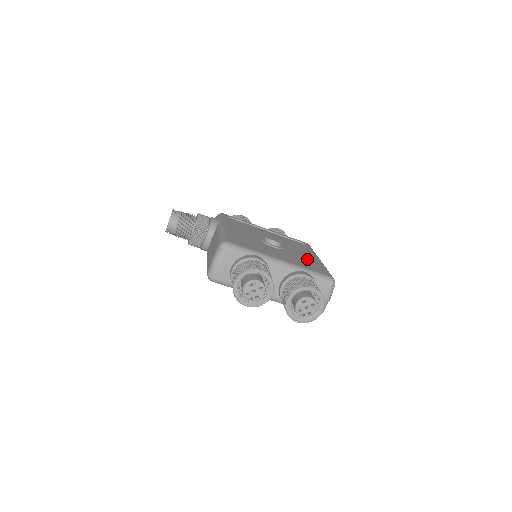
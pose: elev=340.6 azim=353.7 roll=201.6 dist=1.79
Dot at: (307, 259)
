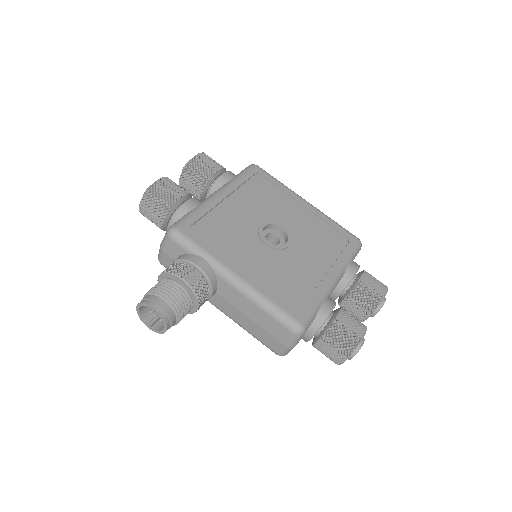
Dot at: (312, 224)
